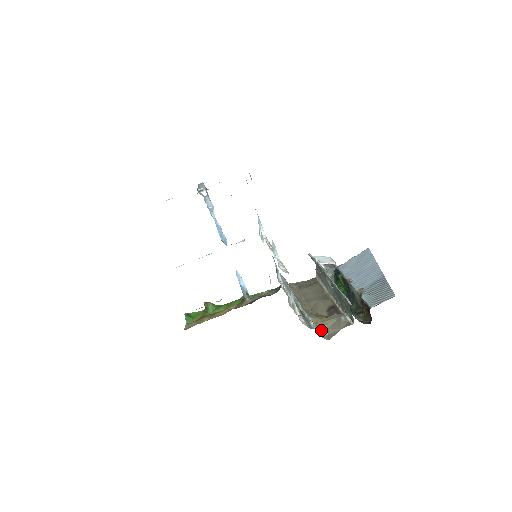
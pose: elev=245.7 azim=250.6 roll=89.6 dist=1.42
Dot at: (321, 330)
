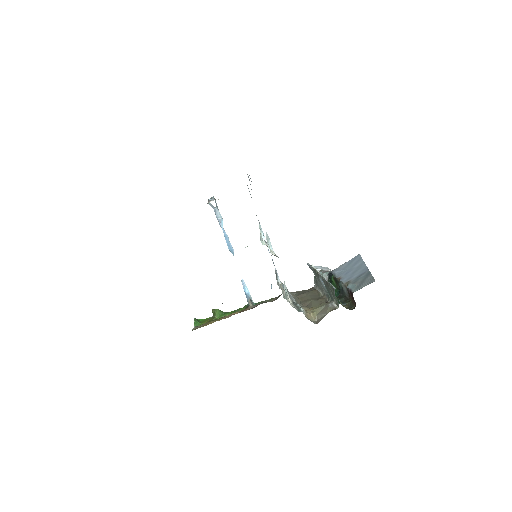
Dot at: (310, 316)
